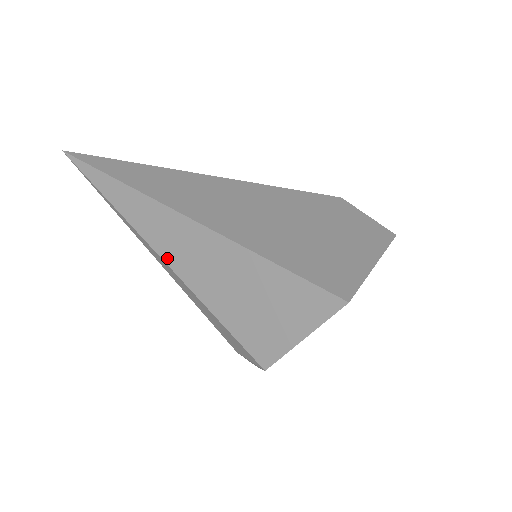
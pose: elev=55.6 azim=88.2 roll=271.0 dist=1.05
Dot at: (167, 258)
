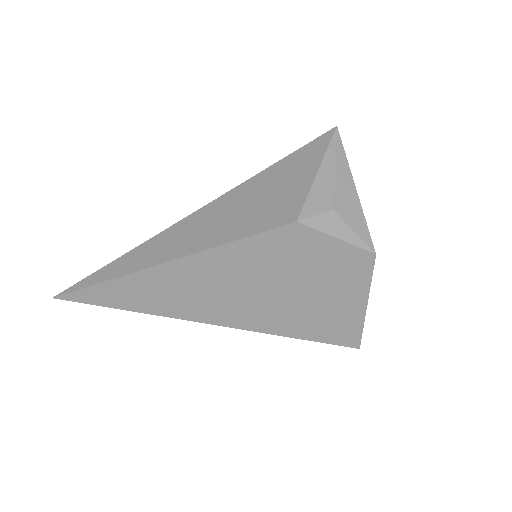
Dot at: occluded
